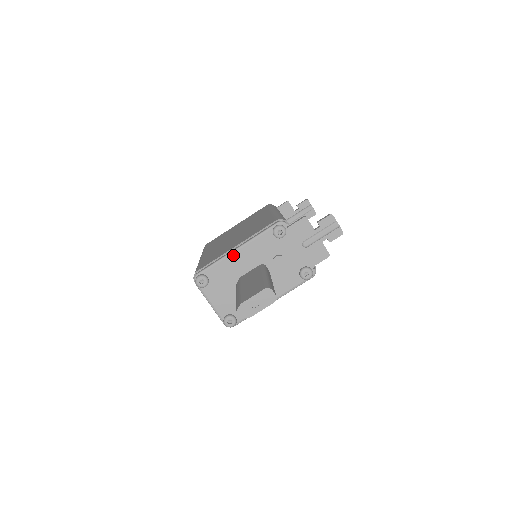
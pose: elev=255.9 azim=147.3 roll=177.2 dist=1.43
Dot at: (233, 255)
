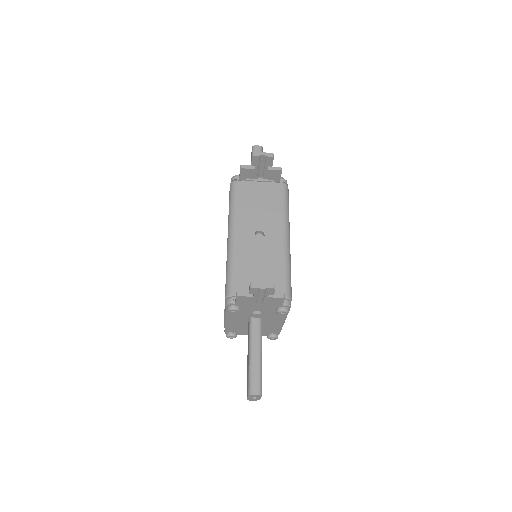
Dot at: (228, 323)
